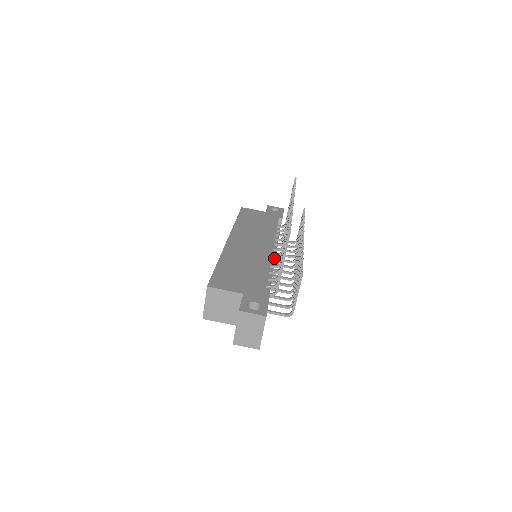
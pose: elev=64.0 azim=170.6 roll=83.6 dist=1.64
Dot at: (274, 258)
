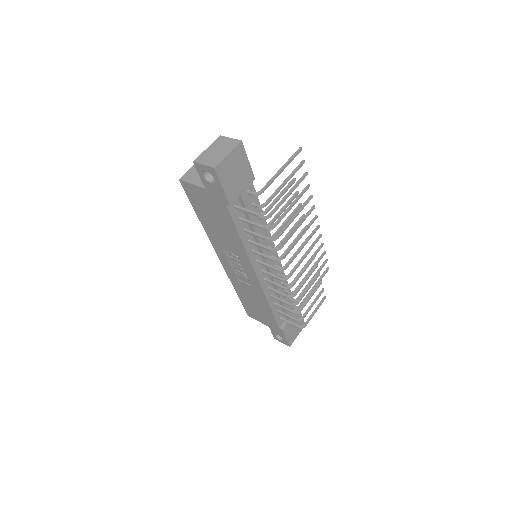
Dot at: (272, 265)
